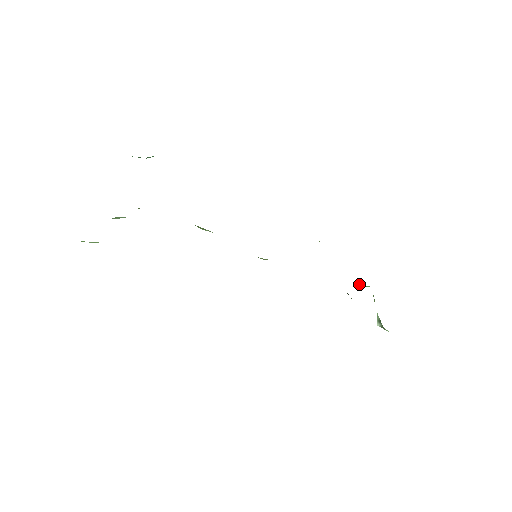
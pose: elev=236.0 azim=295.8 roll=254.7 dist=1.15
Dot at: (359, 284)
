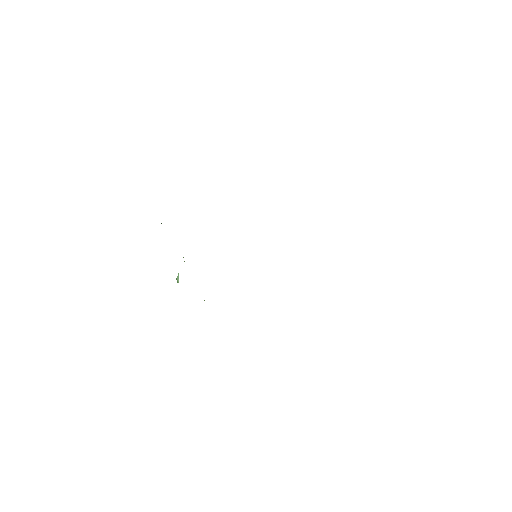
Dot at: occluded
